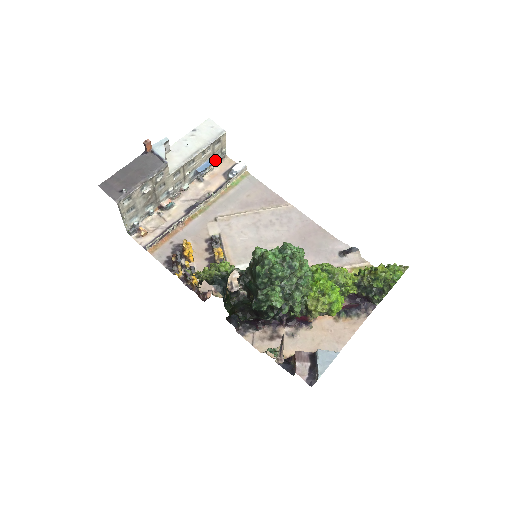
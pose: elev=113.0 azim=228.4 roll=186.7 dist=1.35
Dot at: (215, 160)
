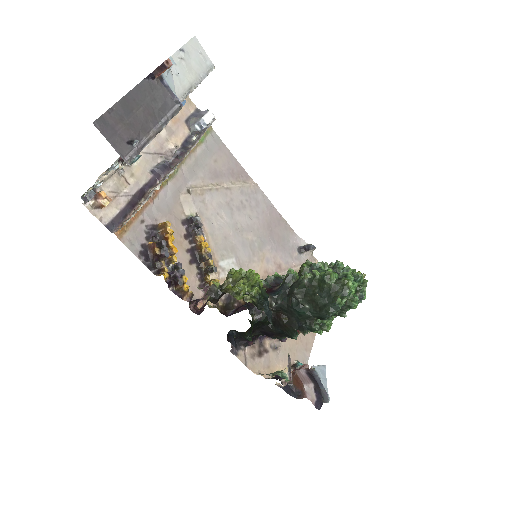
Dot at: occluded
